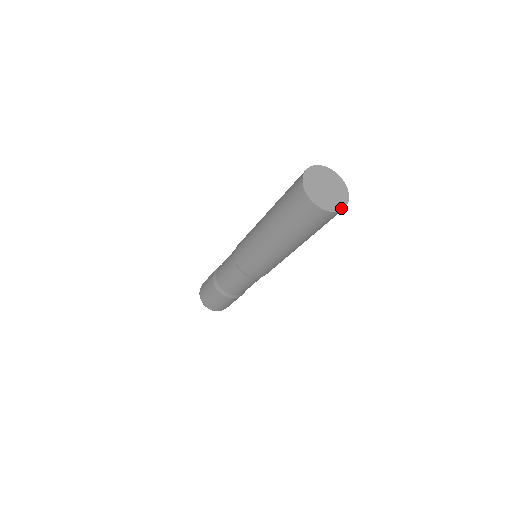
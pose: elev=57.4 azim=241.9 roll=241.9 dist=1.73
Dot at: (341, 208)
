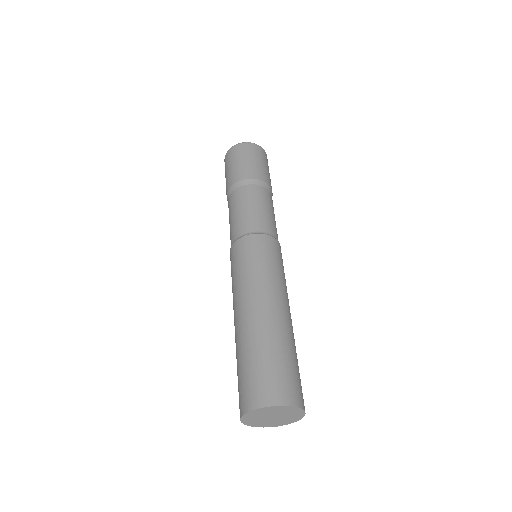
Dot at: occluded
